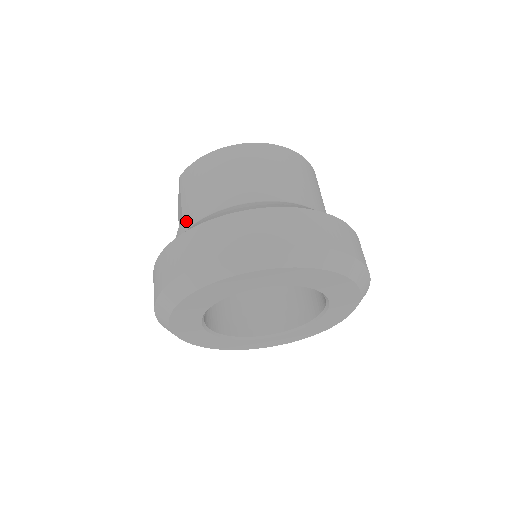
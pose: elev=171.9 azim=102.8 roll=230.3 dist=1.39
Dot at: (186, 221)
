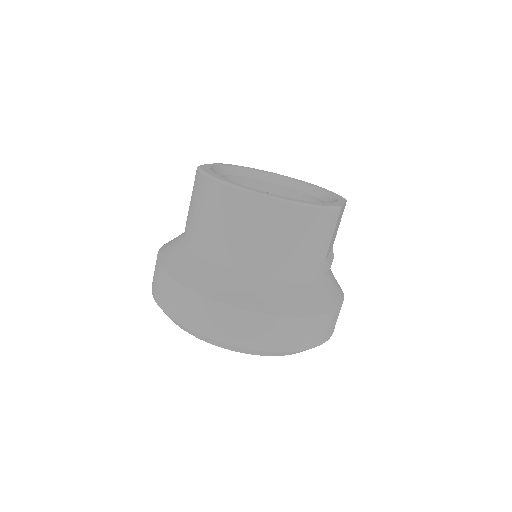
Dot at: (185, 227)
